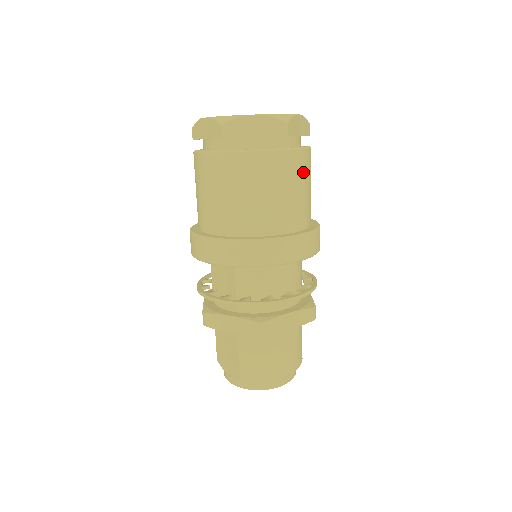
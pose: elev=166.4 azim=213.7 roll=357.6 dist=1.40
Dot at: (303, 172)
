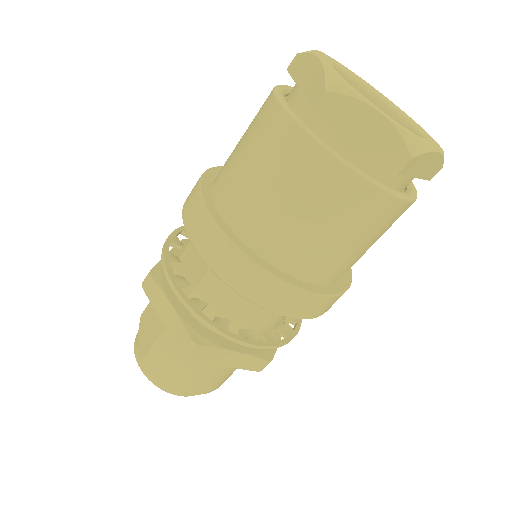
Dot at: (379, 225)
